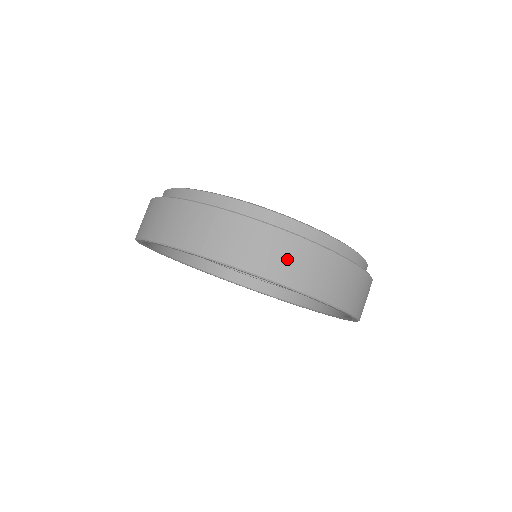
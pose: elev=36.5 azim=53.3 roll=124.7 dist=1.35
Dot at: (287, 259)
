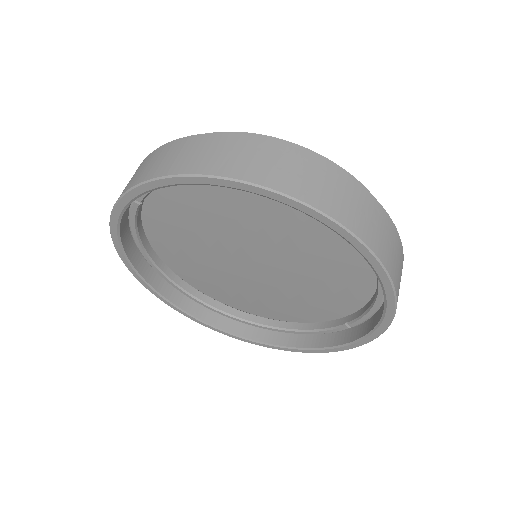
Dot at: (291, 170)
